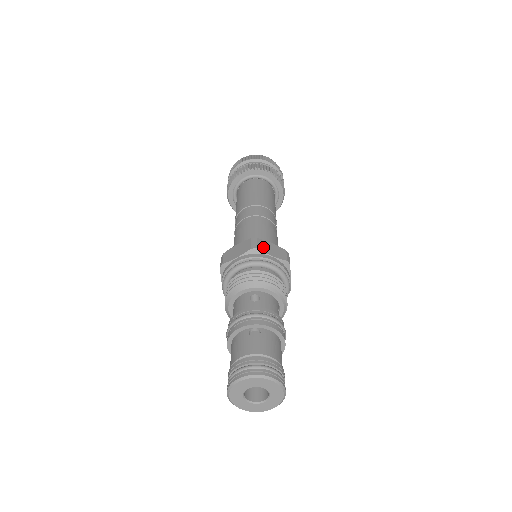
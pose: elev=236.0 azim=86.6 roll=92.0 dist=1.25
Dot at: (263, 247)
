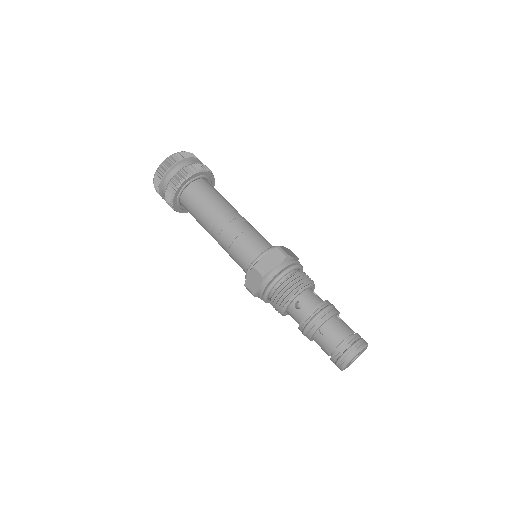
Dot at: (267, 266)
